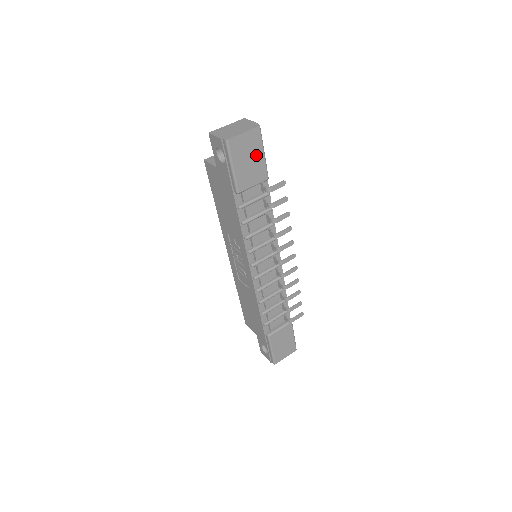
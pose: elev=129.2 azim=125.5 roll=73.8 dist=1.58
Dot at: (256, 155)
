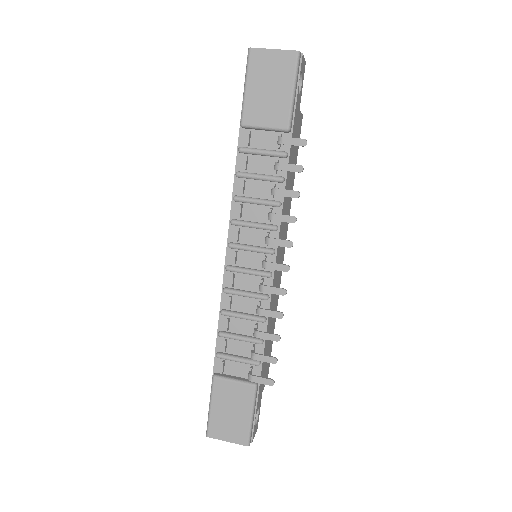
Dot at: (281, 87)
